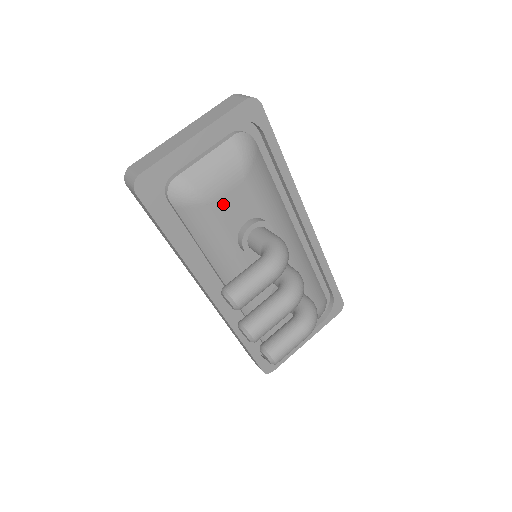
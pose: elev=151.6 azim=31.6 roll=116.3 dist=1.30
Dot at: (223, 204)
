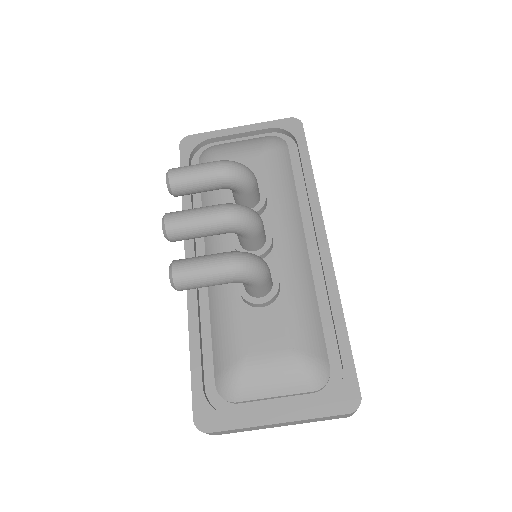
Dot at: occluded
